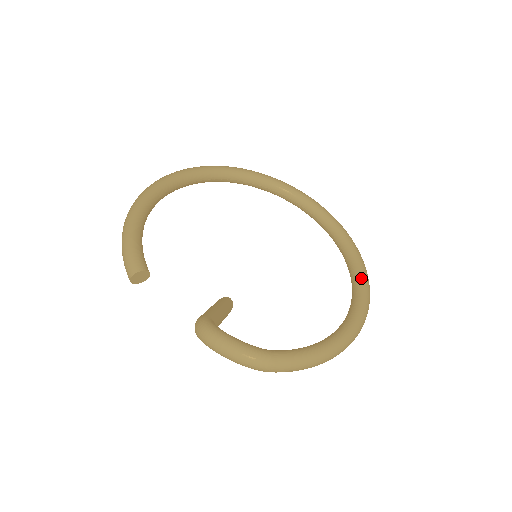
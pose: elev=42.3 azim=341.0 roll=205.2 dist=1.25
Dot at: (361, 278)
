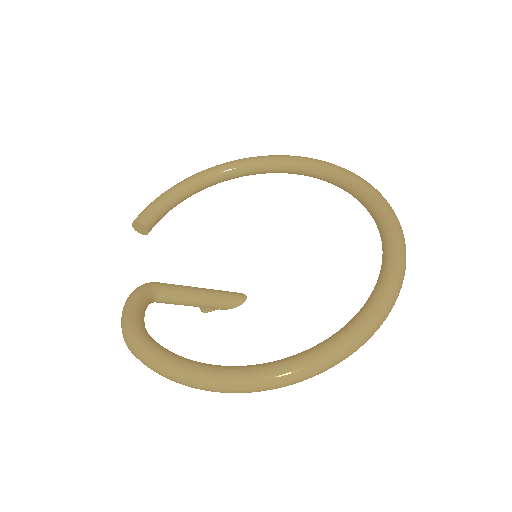
Dot at: (336, 336)
